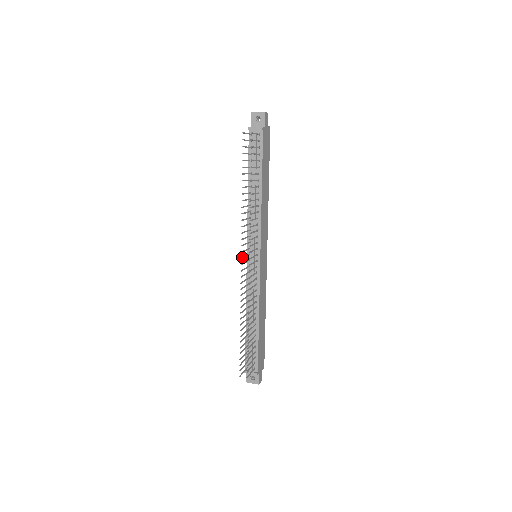
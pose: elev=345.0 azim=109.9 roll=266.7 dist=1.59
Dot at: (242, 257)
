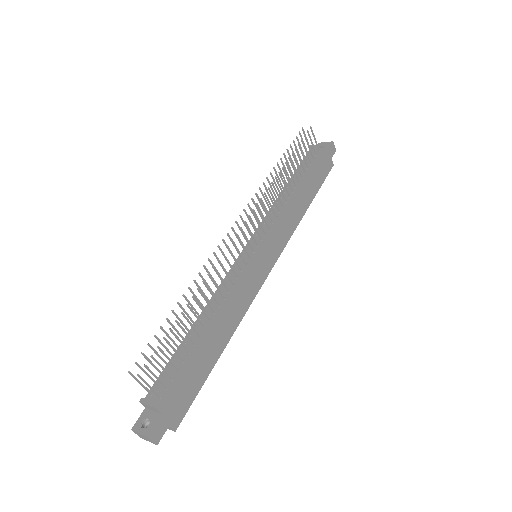
Dot at: occluded
